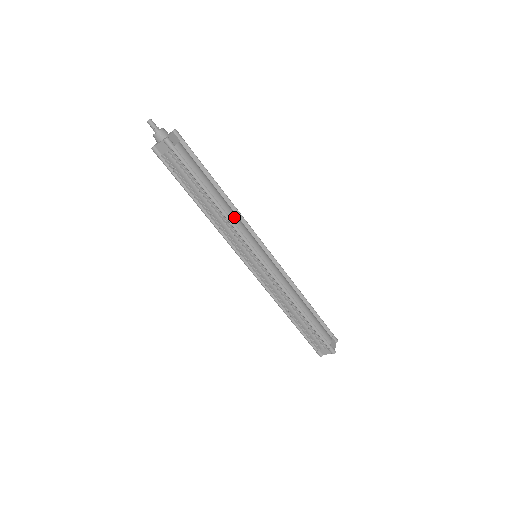
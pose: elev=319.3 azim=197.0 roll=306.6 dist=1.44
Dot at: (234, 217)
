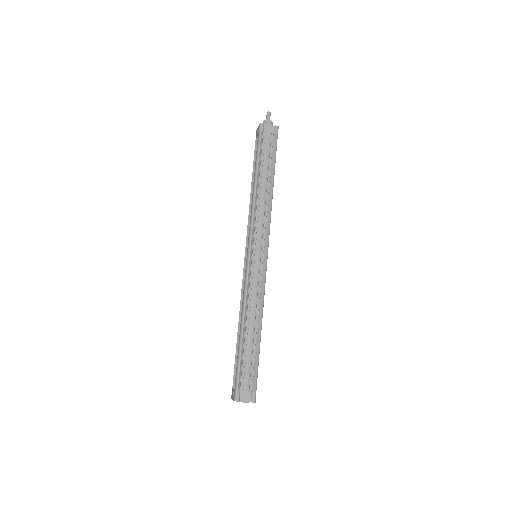
Dot at: occluded
